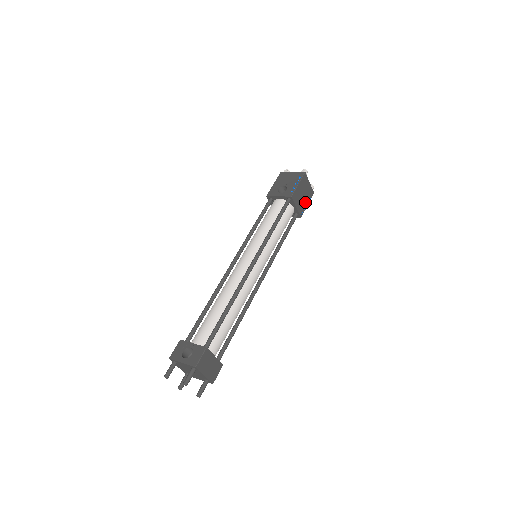
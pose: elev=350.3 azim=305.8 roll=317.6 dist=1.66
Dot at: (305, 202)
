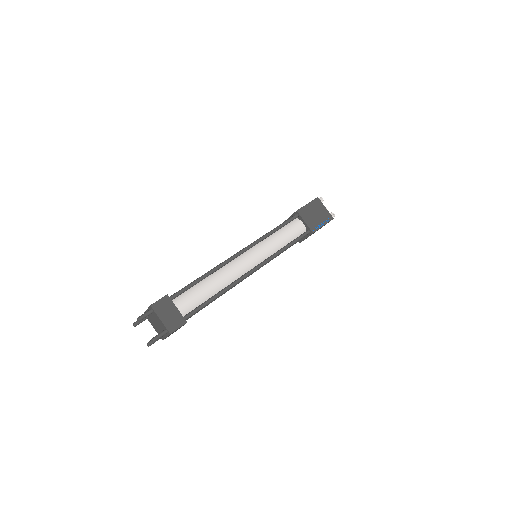
Dot at: (319, 222)
